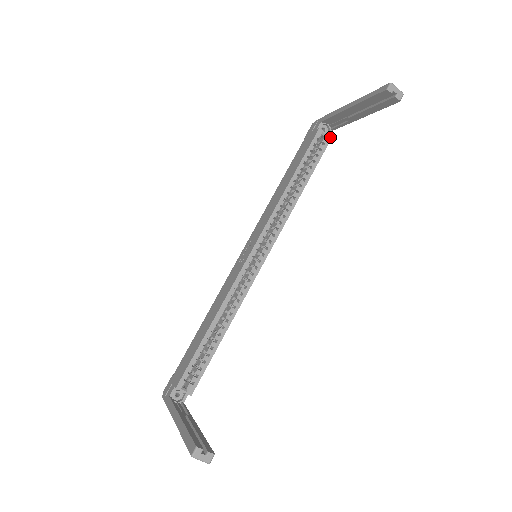
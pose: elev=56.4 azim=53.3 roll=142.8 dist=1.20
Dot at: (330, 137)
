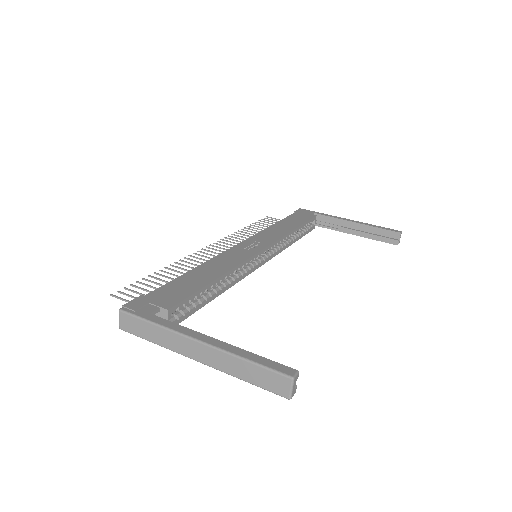
Dot at: occluded
